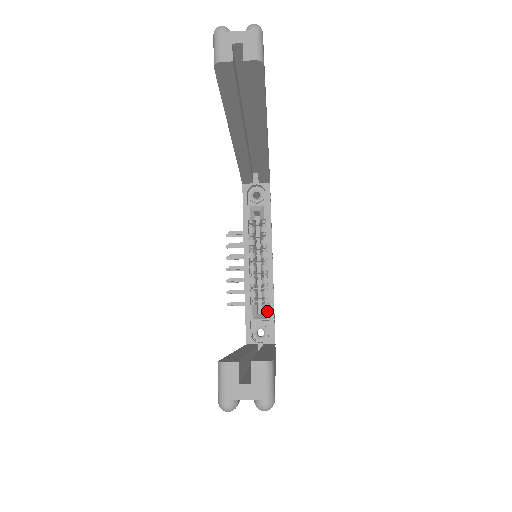
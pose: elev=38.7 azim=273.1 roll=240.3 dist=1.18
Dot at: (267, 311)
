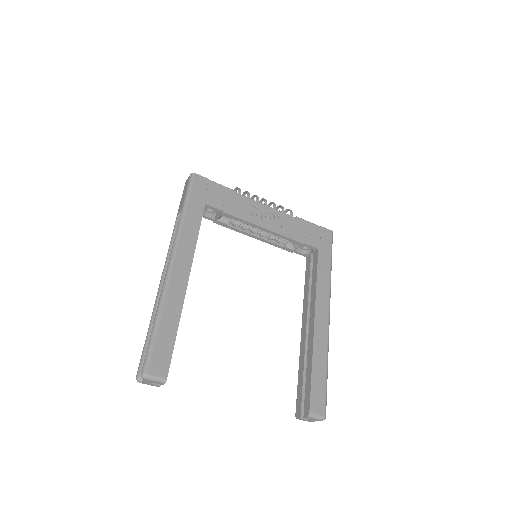
Dot at: occluded
